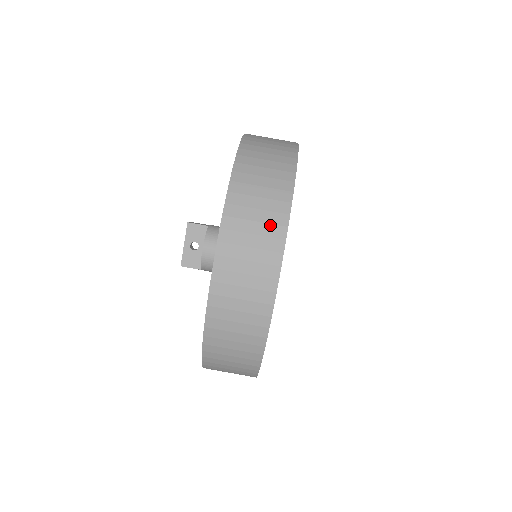
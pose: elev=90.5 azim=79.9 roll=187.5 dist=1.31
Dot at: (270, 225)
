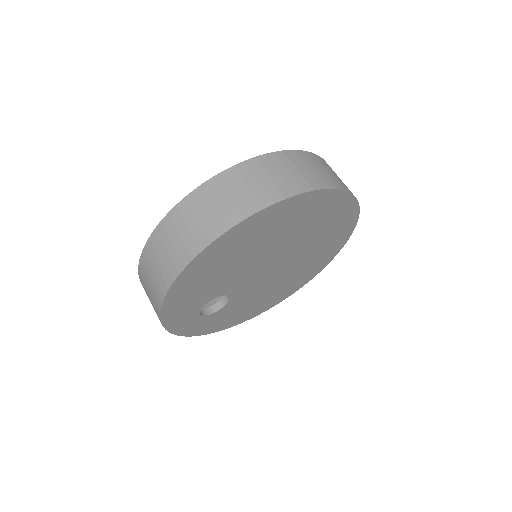
Dot at: (265, 192)
